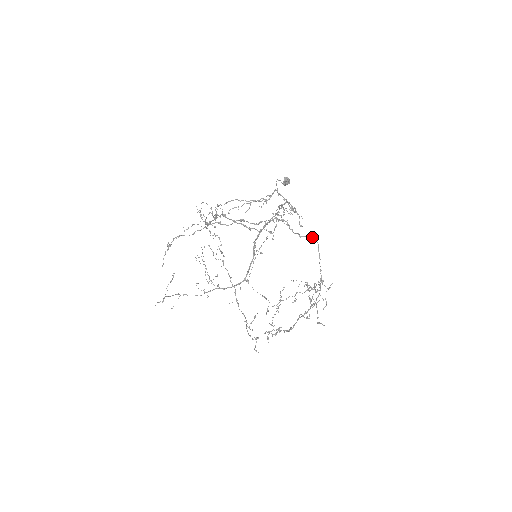
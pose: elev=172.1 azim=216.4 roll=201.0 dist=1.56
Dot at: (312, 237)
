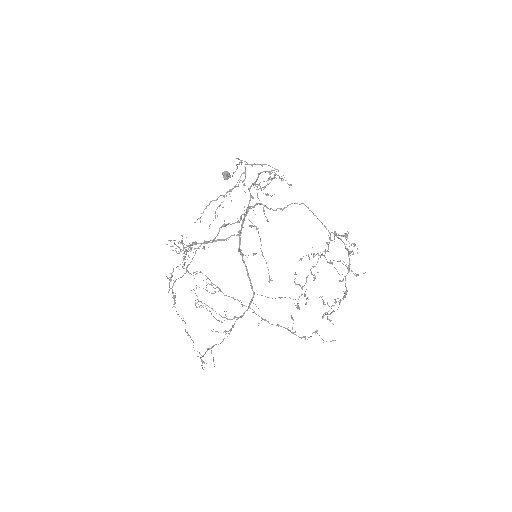
Dot at: occluded
